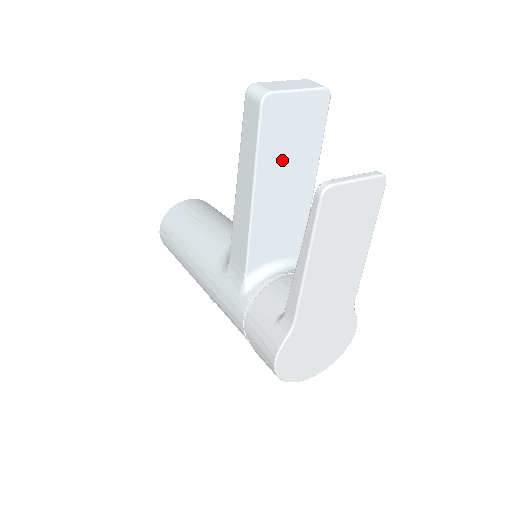
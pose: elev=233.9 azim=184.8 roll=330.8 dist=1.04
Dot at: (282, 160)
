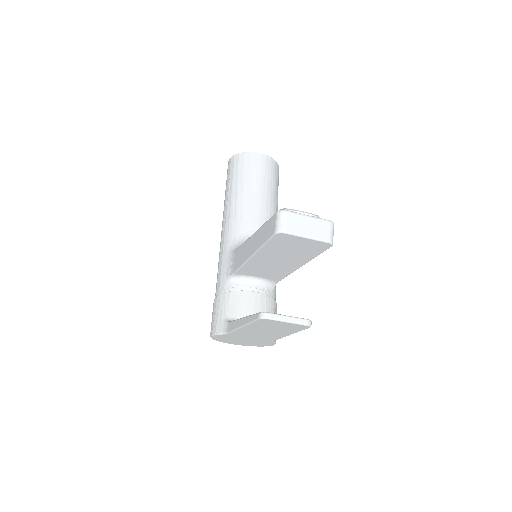
Dot at: (281, 253)
